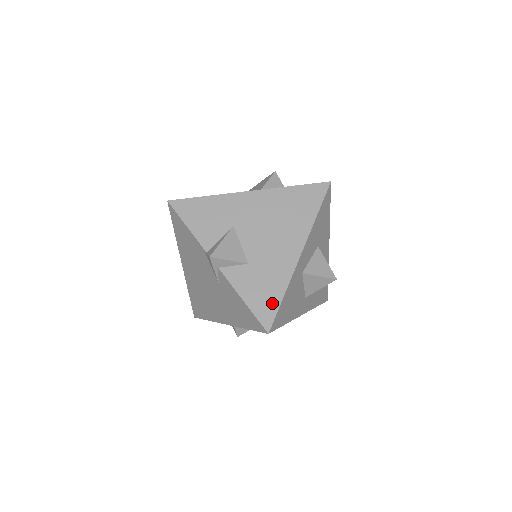
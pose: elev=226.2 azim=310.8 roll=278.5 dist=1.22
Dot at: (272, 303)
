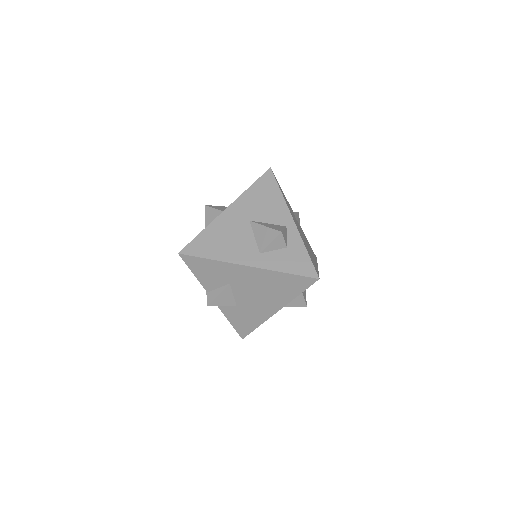
Dot at: (248, 328)
